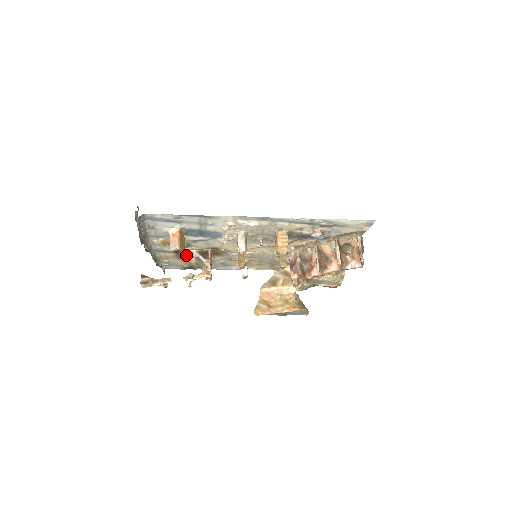
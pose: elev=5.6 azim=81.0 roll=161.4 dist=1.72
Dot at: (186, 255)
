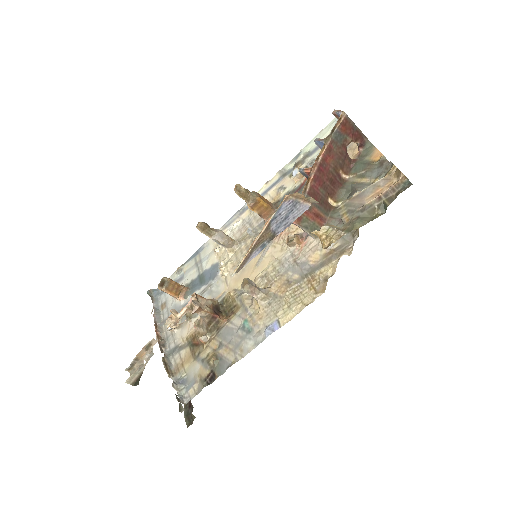
Dot at: (200, 342)
